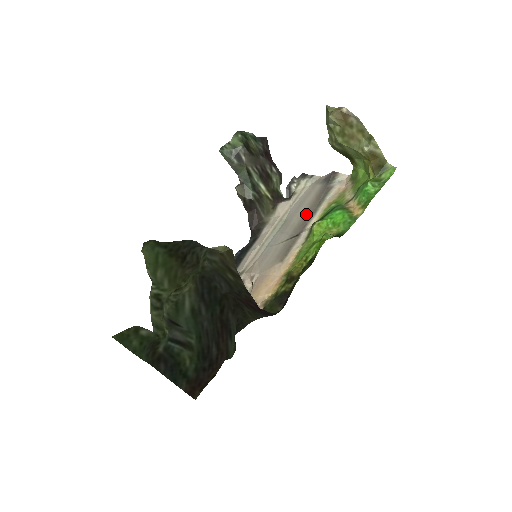
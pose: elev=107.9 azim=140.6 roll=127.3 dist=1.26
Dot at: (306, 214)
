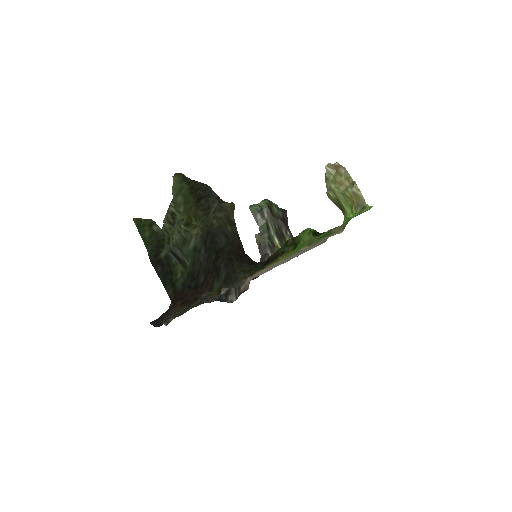
Dot at: (304, 249)
